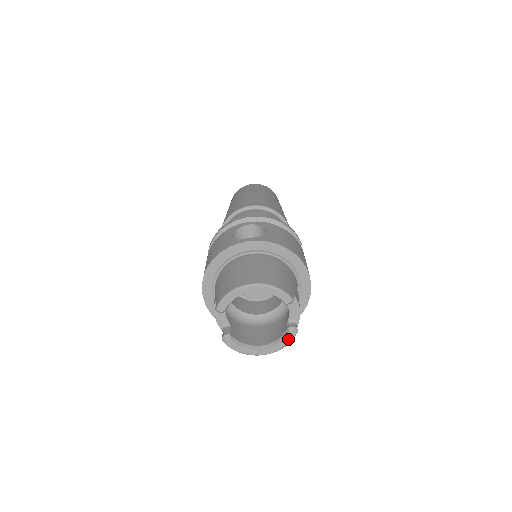
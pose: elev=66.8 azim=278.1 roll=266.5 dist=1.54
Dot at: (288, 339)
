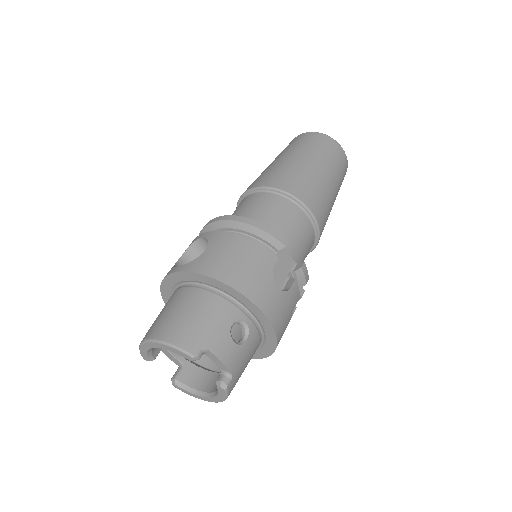
Dot at: (222, 393)
